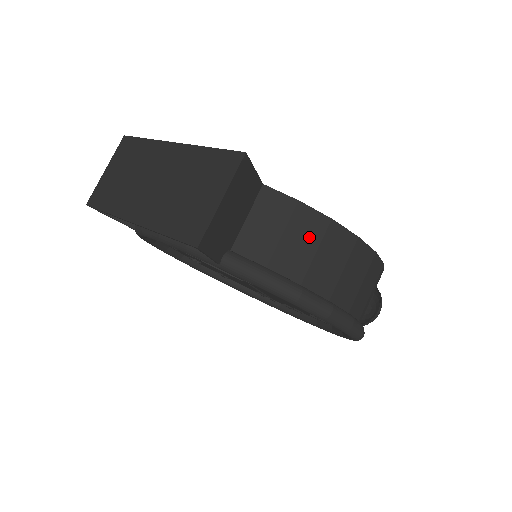
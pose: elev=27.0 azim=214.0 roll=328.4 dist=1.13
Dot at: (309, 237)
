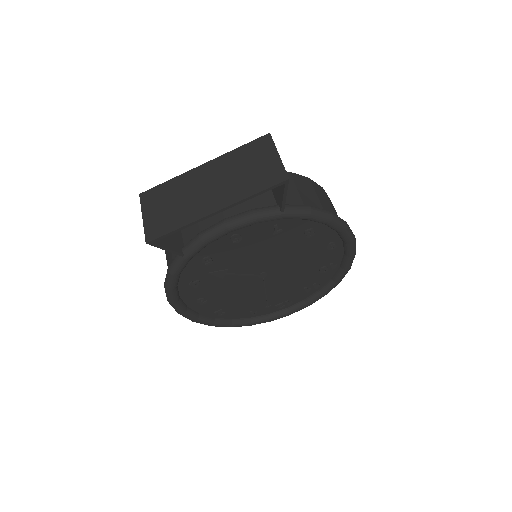
Dot at: (308, 188)
